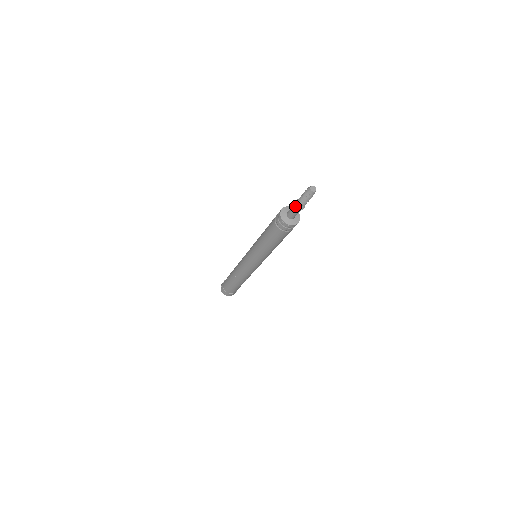
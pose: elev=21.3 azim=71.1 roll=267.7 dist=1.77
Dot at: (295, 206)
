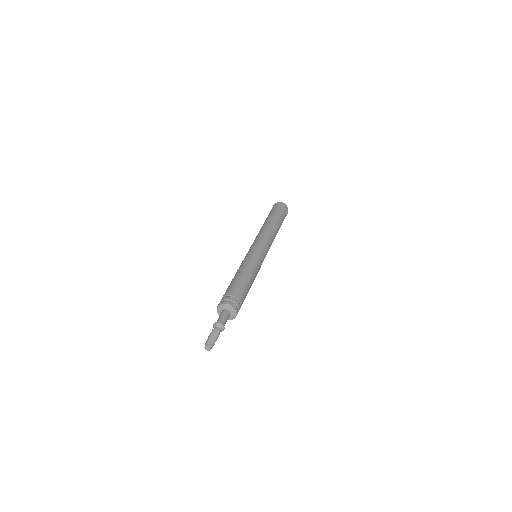
Dot at: occluded
